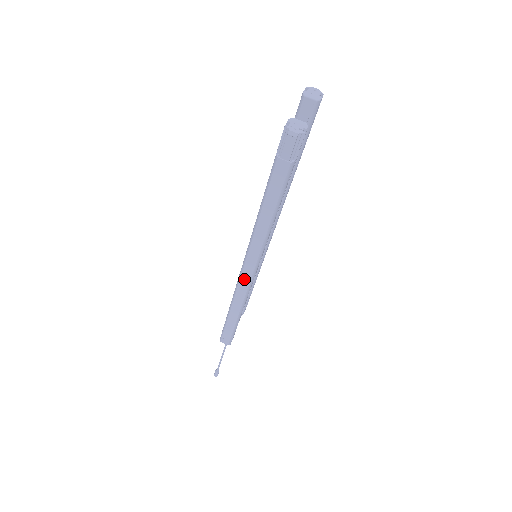
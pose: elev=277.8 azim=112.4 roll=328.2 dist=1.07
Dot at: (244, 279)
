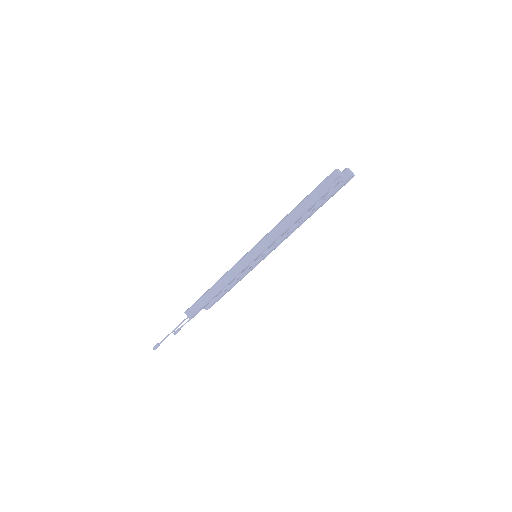
Dot at: (245, 260)
